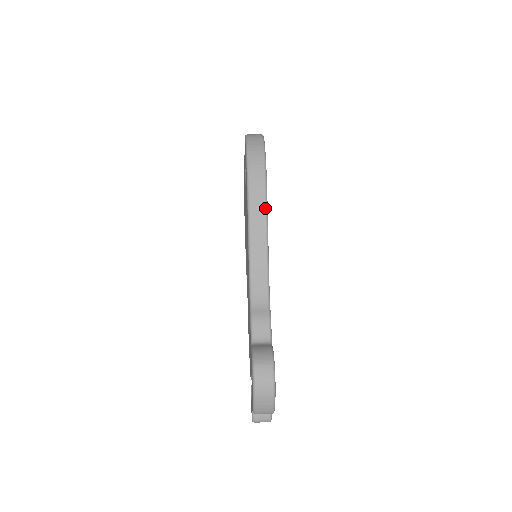
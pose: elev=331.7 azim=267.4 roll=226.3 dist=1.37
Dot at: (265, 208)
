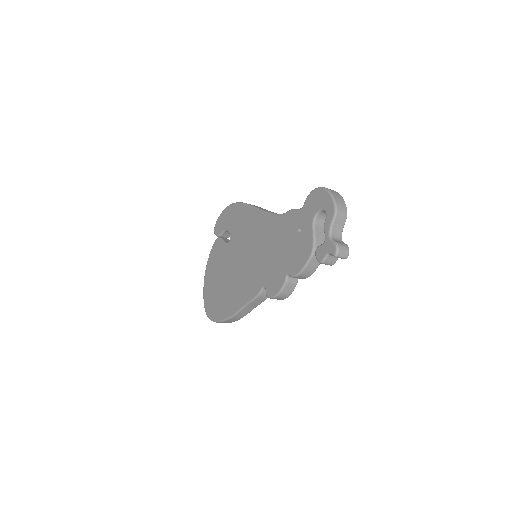
Dot at: (257, 206)
